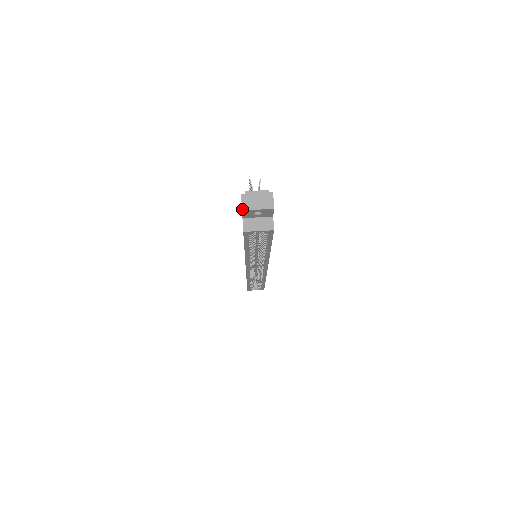
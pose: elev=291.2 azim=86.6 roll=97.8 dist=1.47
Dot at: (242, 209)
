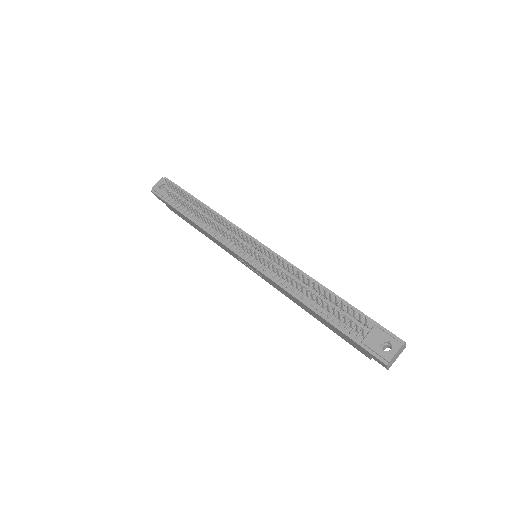
Dot at: occluded
